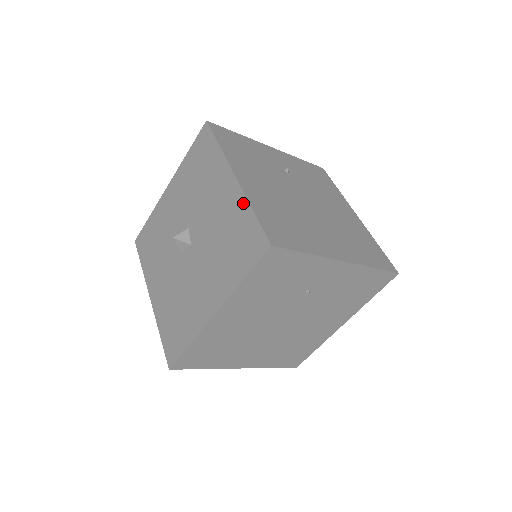
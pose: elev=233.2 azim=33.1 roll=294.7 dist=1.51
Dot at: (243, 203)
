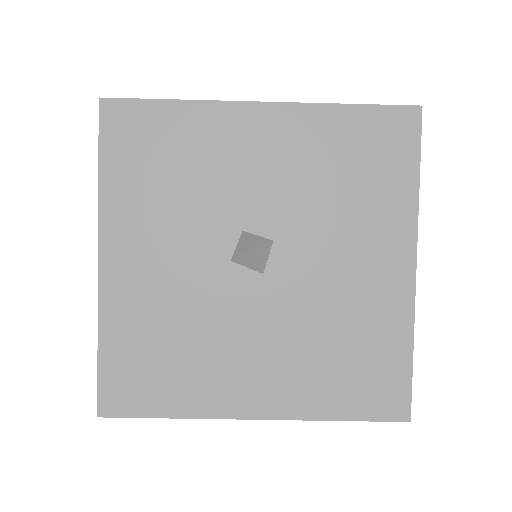
Dot at: (405, 324)
